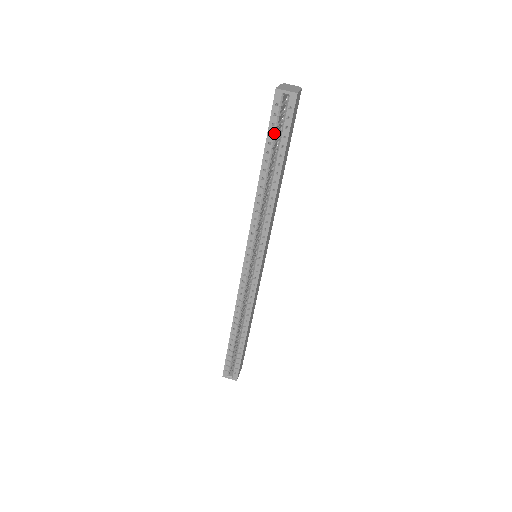
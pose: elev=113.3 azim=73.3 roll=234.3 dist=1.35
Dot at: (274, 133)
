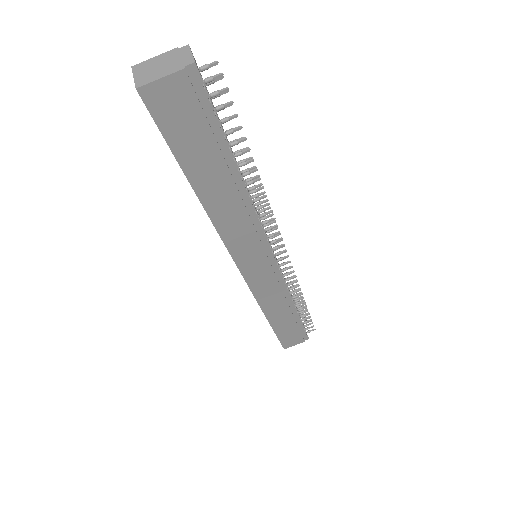
Dot at: occluded
